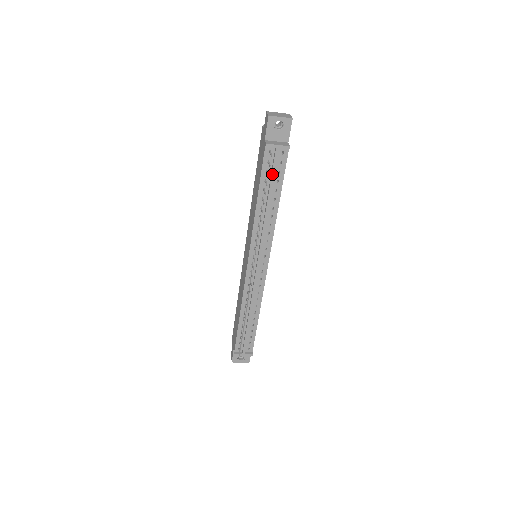
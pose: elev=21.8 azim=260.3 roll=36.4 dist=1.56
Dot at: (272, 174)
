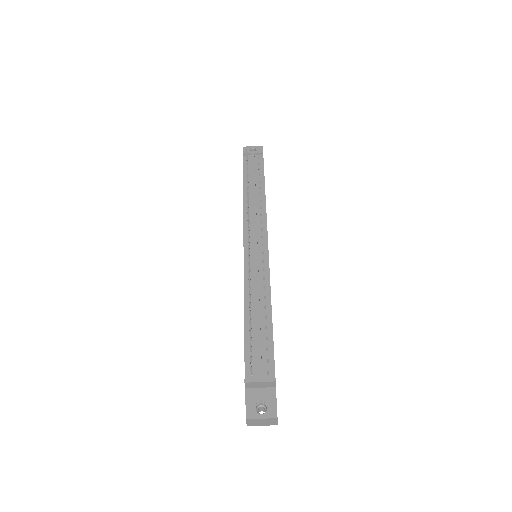
Dot at: (252, 169)
